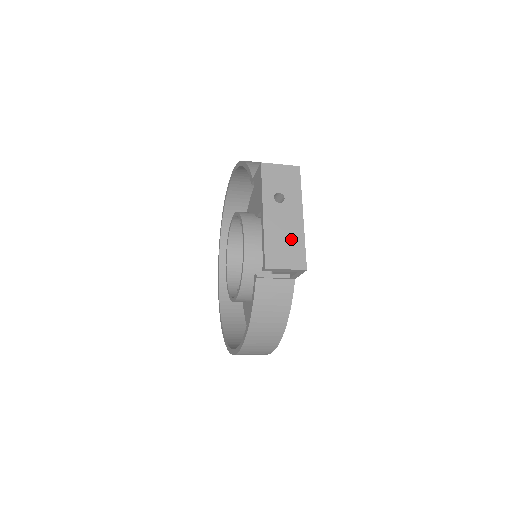
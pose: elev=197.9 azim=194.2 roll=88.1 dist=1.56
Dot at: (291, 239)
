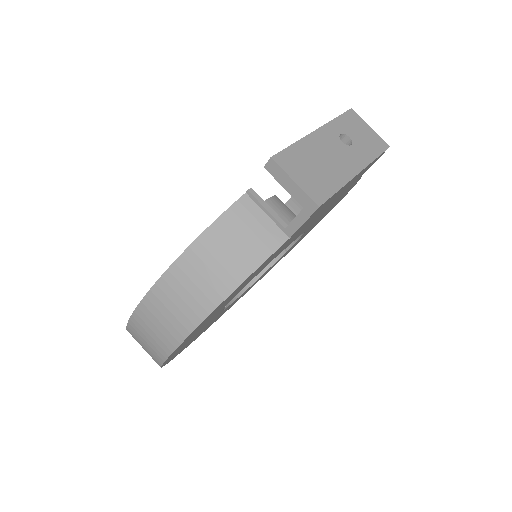
Dot at: (327, 171)
